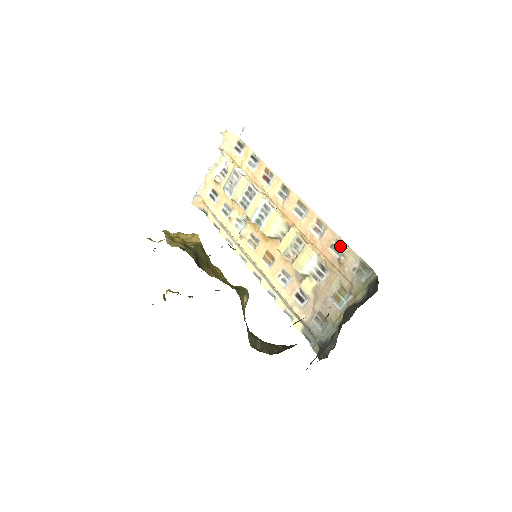
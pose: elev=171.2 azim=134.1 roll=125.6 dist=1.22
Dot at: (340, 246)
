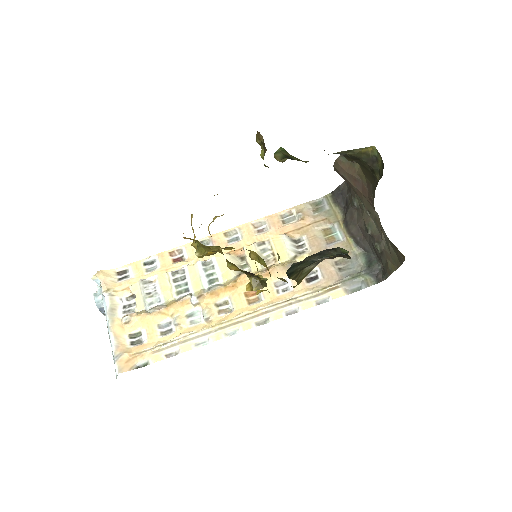
Dot at: (288, 216)
